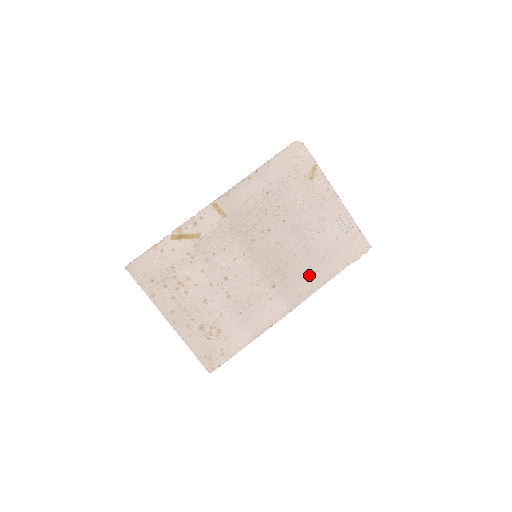
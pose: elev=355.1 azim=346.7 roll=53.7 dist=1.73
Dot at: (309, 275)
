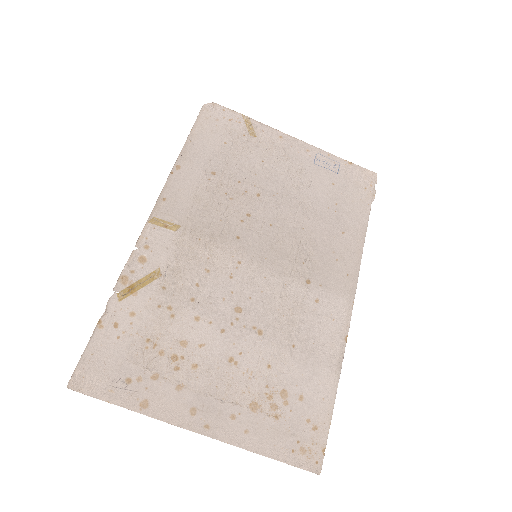
Dot at: (338, 243)
